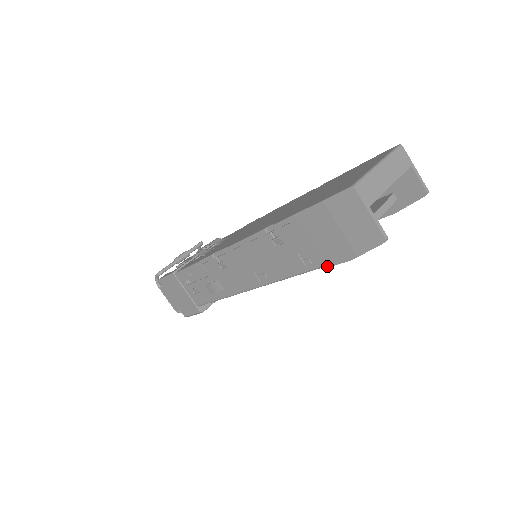
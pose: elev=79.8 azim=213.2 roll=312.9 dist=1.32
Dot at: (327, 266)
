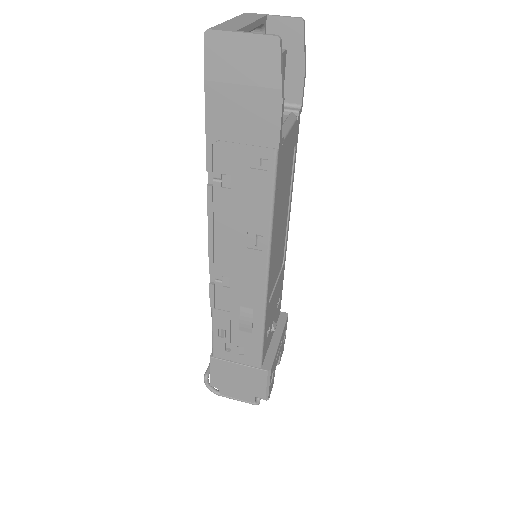
Dot at: (277, 141)
